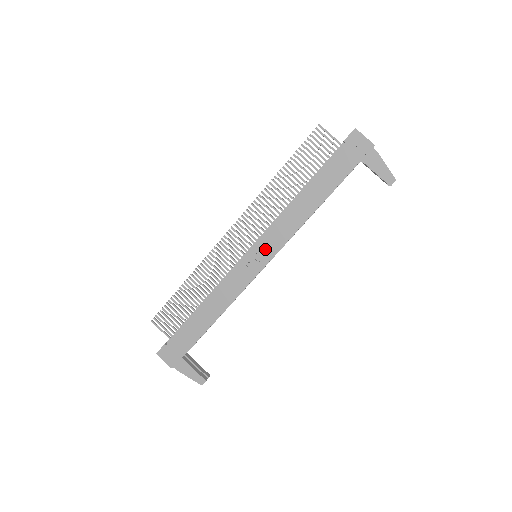
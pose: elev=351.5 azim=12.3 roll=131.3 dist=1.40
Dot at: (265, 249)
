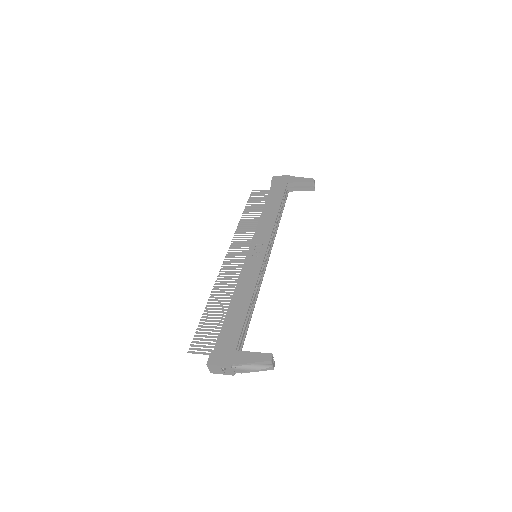
Dot at: (259, 243)
